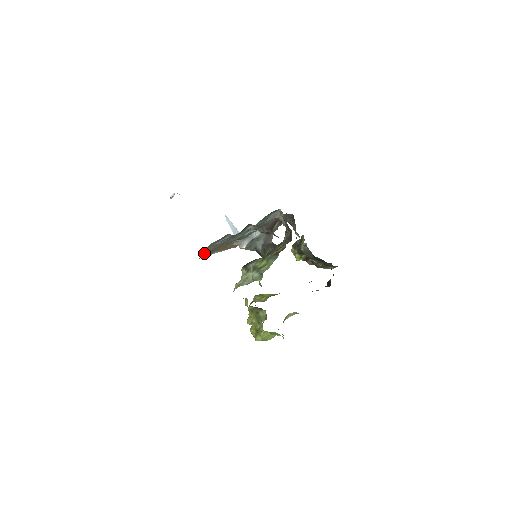
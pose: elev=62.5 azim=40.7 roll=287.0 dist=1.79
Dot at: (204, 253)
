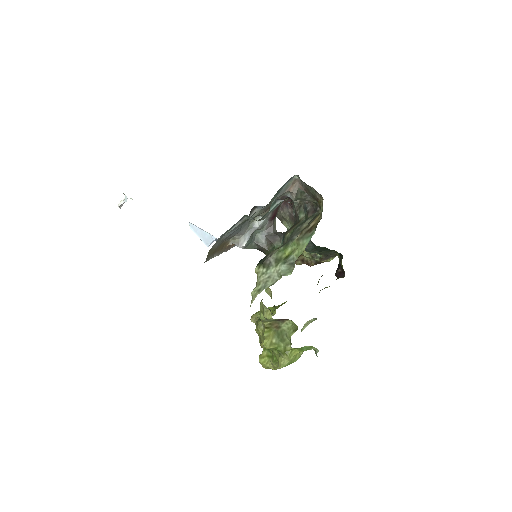
Dot at: (209, 254)
